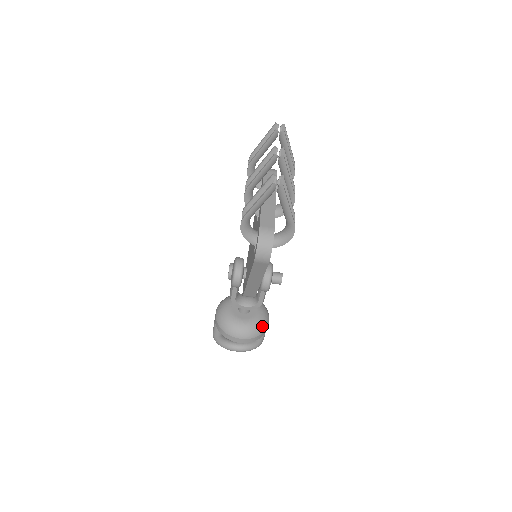
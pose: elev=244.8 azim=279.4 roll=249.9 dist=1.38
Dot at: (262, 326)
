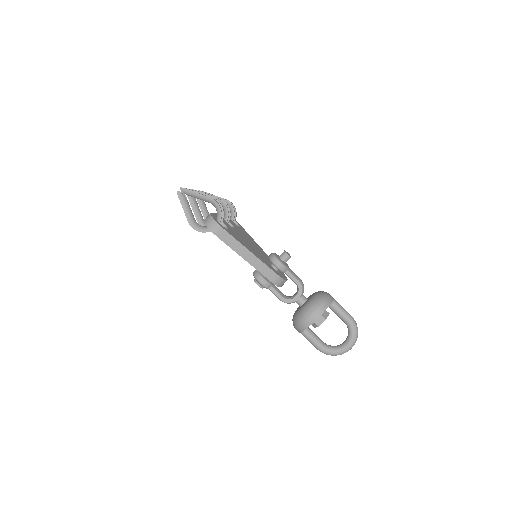
Dot at: (320, 297)
